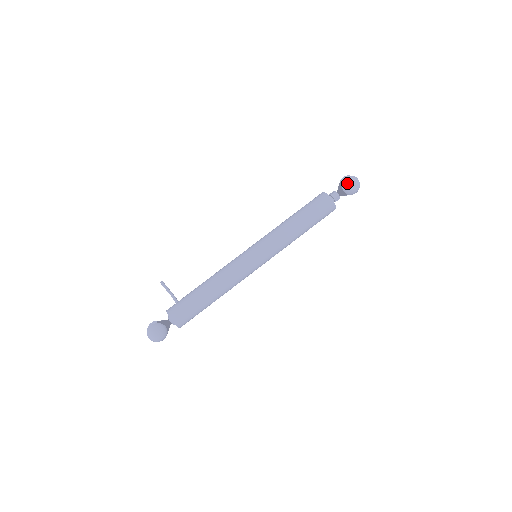
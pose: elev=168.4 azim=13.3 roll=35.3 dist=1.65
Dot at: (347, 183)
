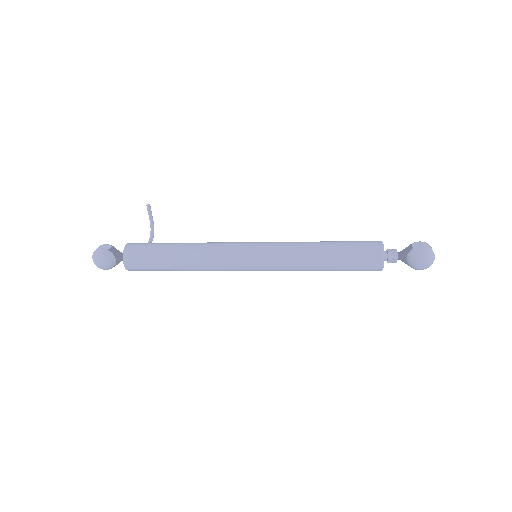
Dot at: (417, 254)
